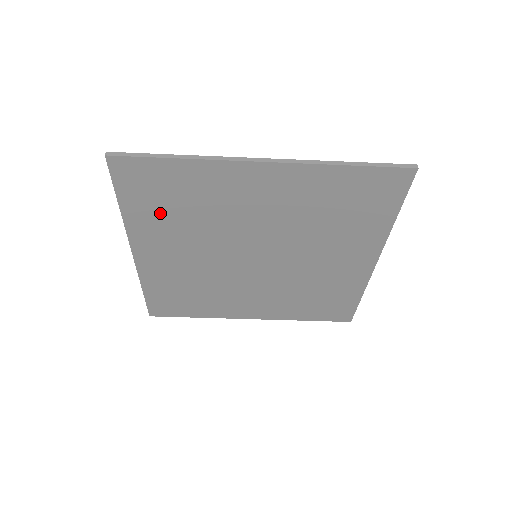
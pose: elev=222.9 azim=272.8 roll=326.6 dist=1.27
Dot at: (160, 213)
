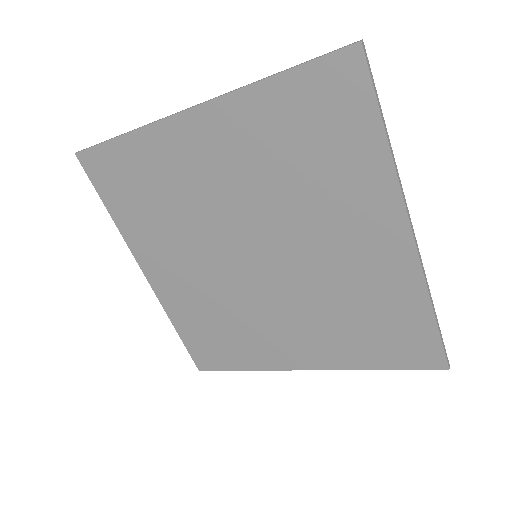
Dot at: (141, 212)
